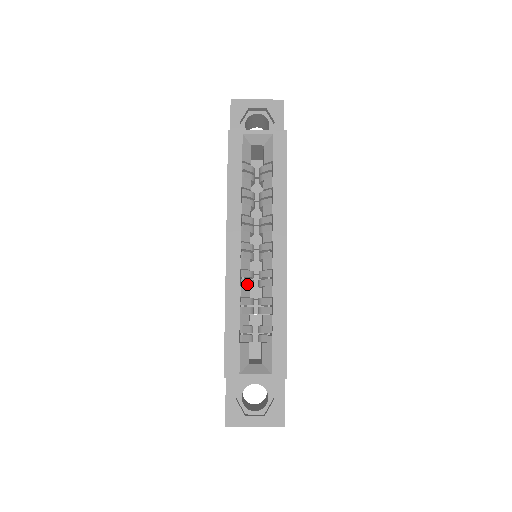
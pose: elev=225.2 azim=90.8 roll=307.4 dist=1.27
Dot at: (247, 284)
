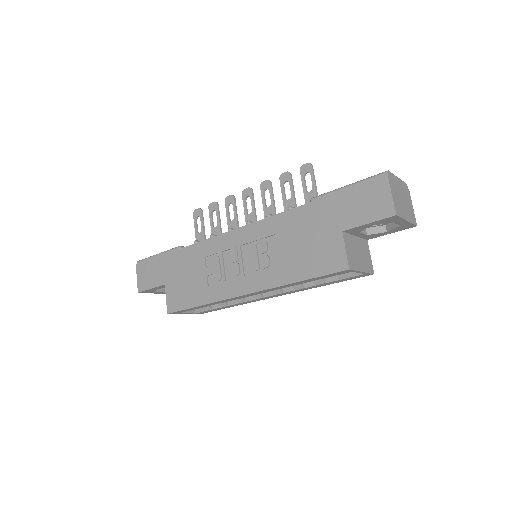
Dot at: occluded
